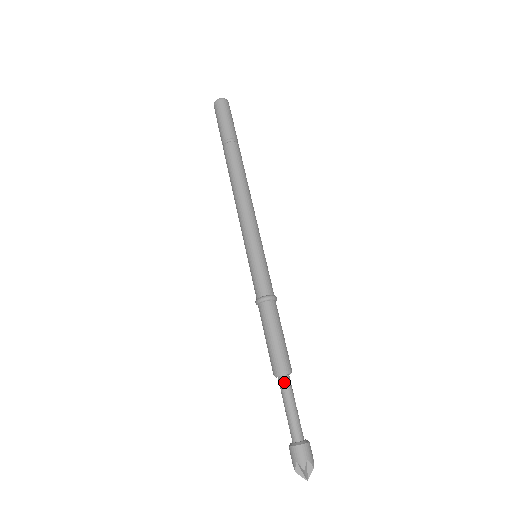
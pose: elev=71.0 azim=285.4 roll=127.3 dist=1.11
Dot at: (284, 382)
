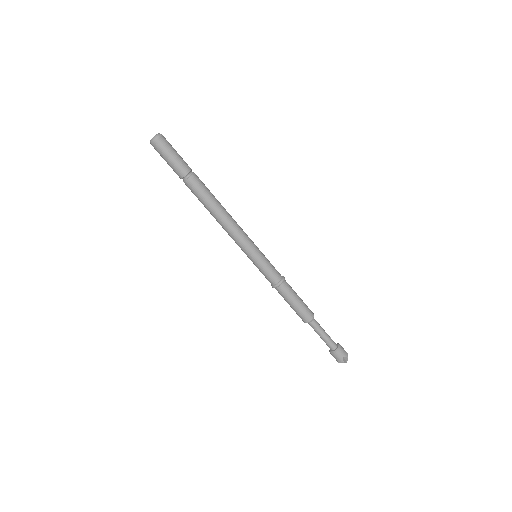
Dot at: (313, 325)
